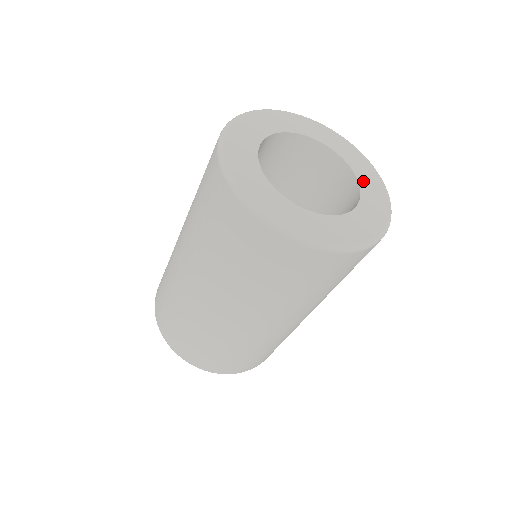
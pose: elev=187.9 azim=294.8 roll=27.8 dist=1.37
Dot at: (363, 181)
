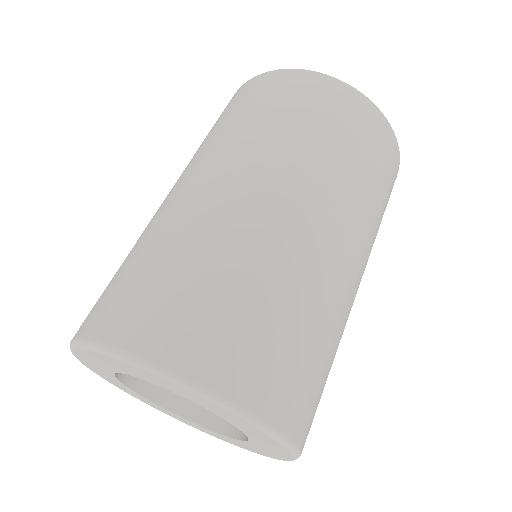
Dot at: (257, 442)
